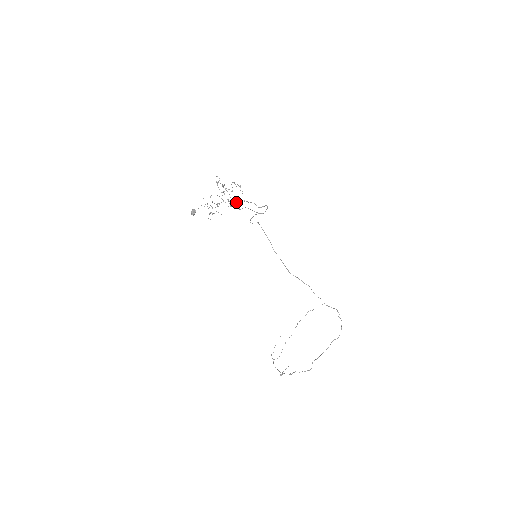
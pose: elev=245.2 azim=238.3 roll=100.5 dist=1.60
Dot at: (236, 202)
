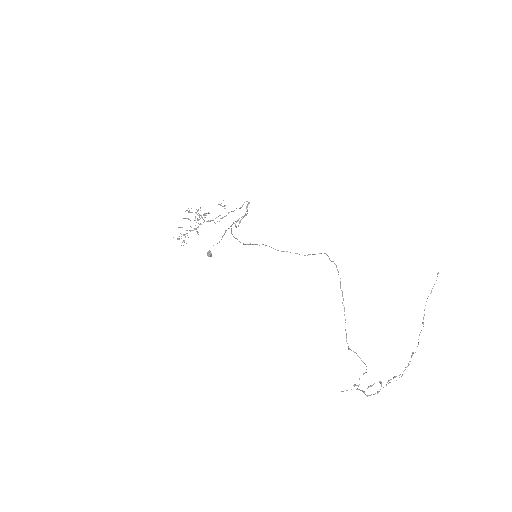
Dot at: occluded
